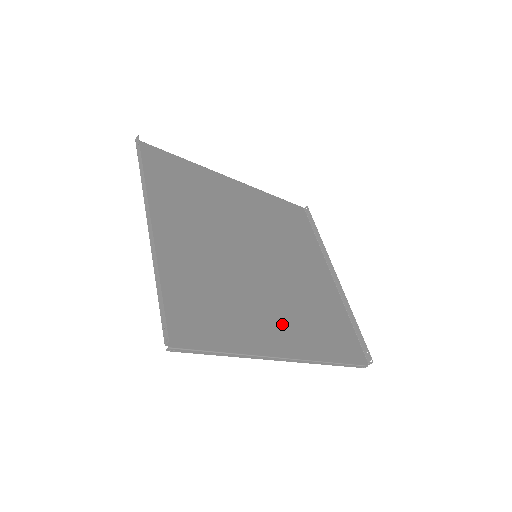
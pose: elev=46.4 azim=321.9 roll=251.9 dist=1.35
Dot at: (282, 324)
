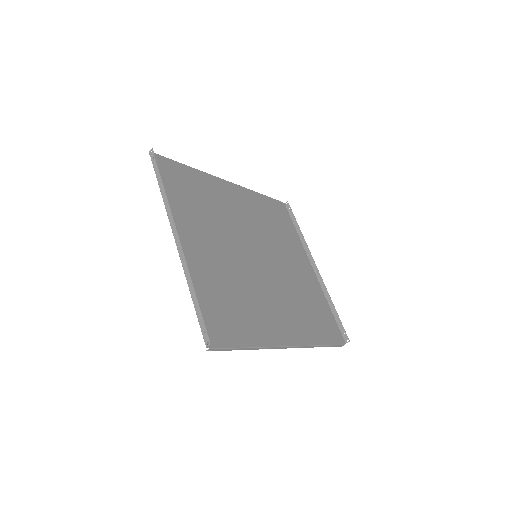
Dot at: (283, 316)
